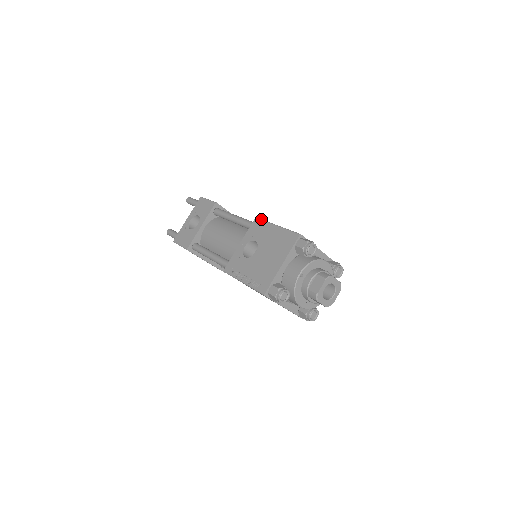
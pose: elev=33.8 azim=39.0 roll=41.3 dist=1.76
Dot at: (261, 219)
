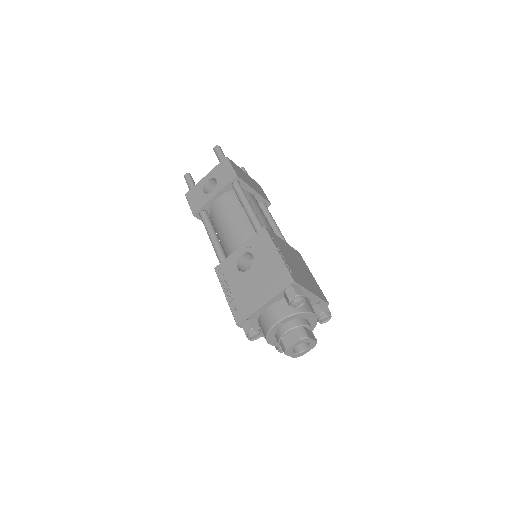
Dot at: (268, 233)
